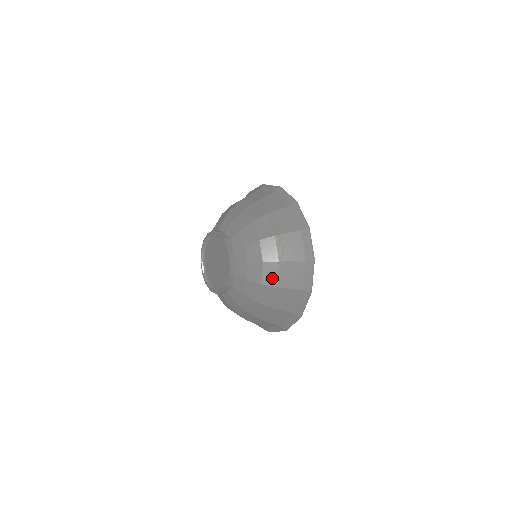
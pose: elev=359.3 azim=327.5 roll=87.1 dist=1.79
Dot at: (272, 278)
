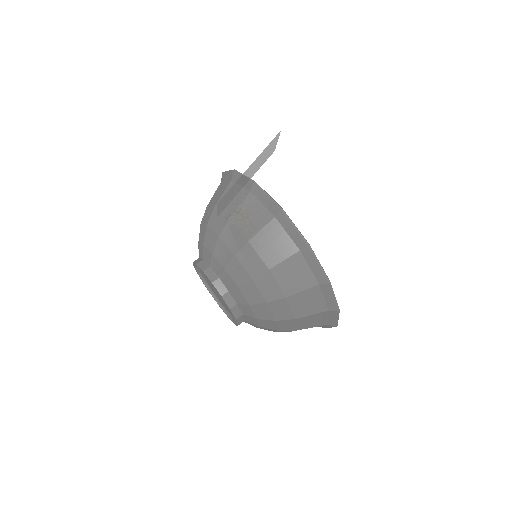
Dot at: (237, 239)
